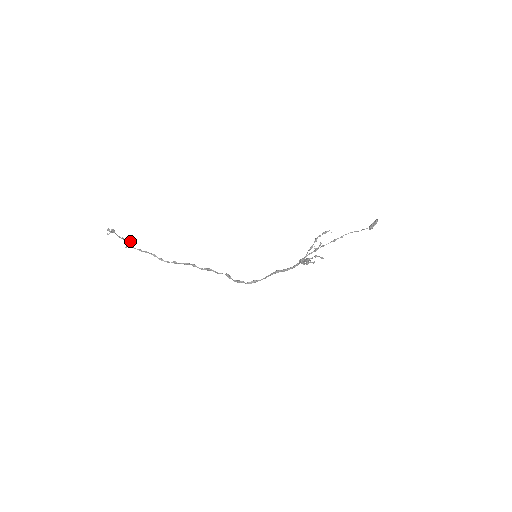
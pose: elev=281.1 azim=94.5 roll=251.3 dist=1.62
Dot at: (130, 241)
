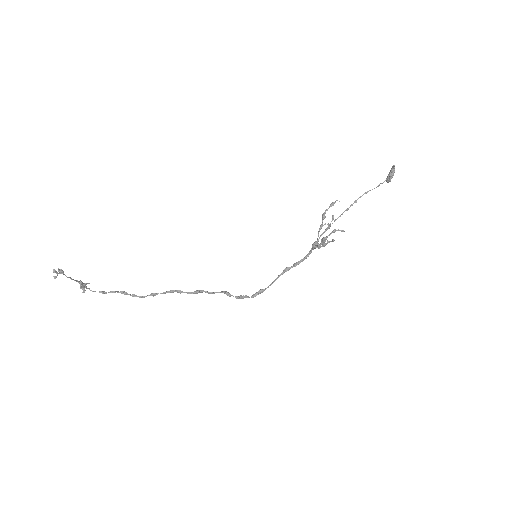
Dot at: (87, 283)
